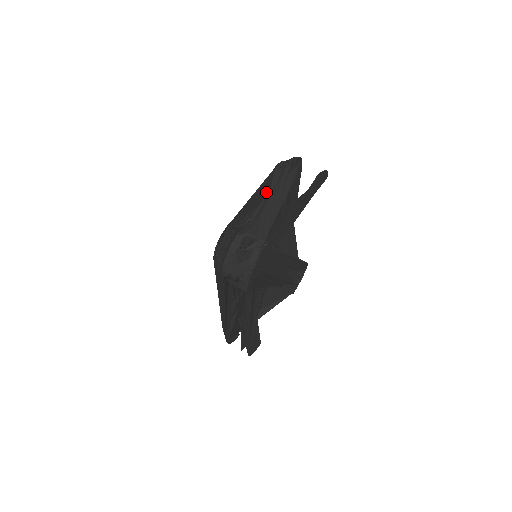
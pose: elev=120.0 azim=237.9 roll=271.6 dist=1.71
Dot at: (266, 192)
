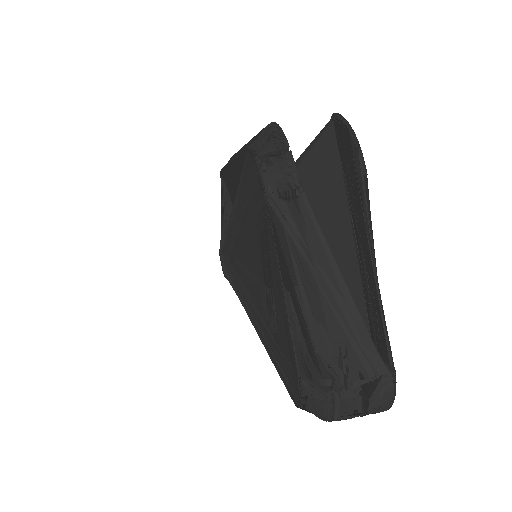
Dot at: occluded
